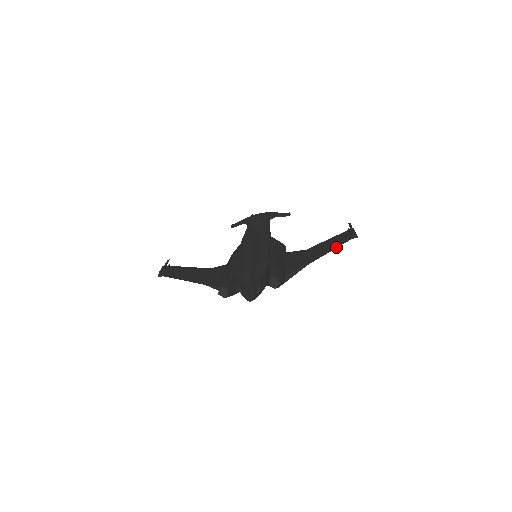
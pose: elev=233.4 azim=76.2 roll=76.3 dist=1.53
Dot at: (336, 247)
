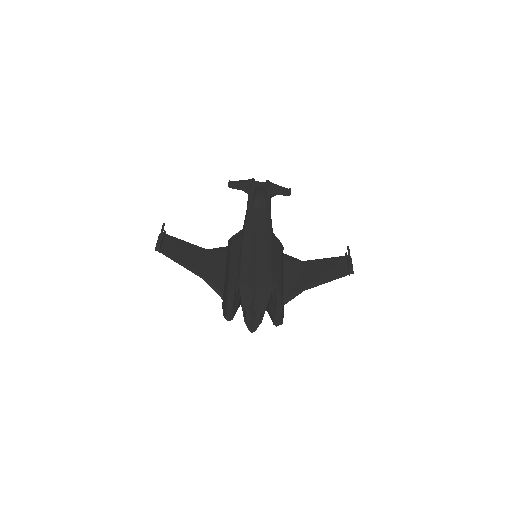
Dot at: (333, 279)
